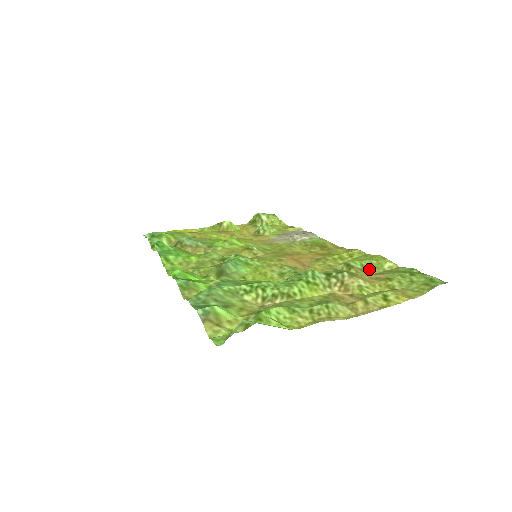
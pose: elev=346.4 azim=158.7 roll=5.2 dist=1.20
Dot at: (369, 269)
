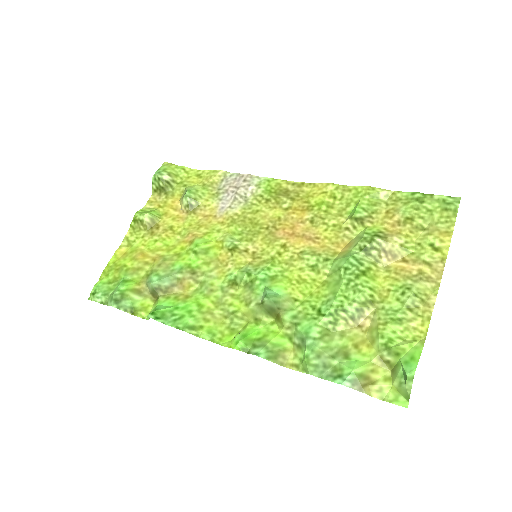
Dot at: (374, 211)
